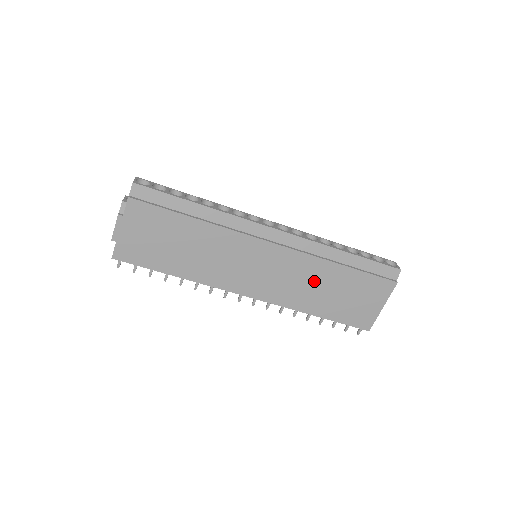
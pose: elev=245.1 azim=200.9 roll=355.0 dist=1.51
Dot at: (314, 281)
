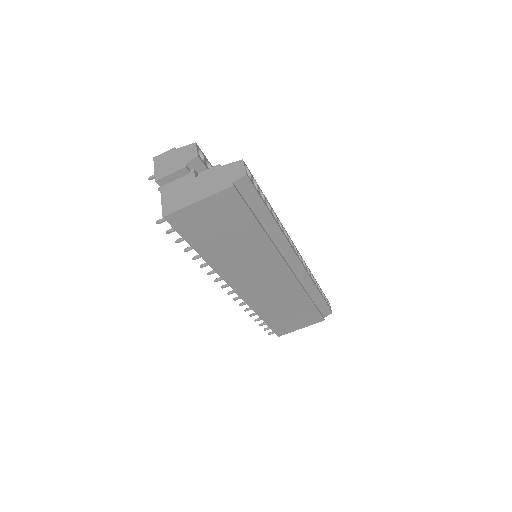
Dot at: (284, 300)
